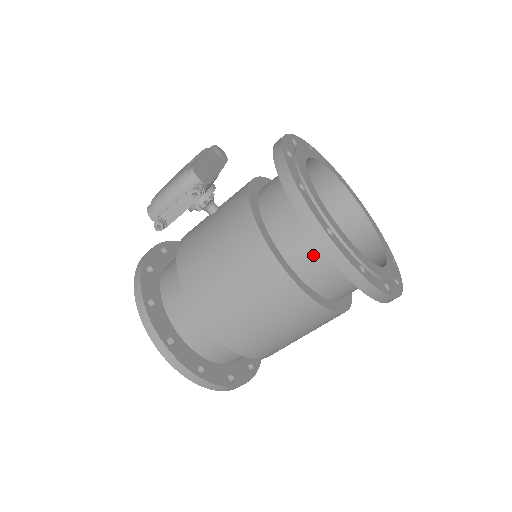
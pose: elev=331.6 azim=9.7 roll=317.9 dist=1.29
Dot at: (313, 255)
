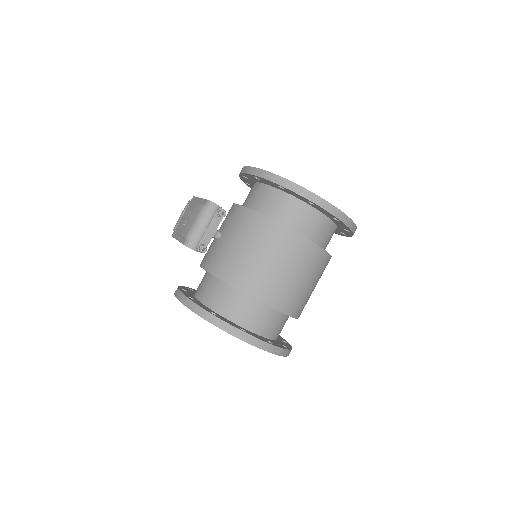
Dot at: (308, 219)
